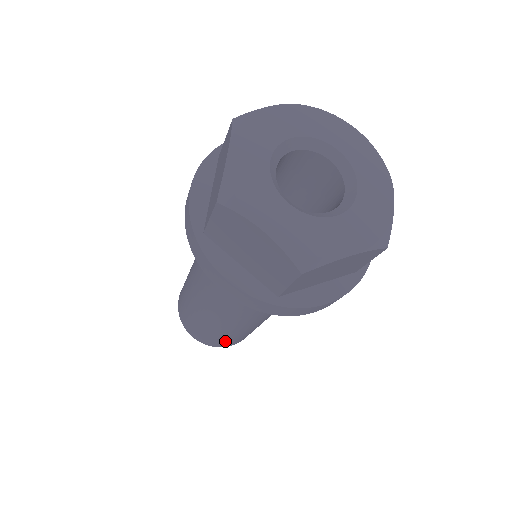
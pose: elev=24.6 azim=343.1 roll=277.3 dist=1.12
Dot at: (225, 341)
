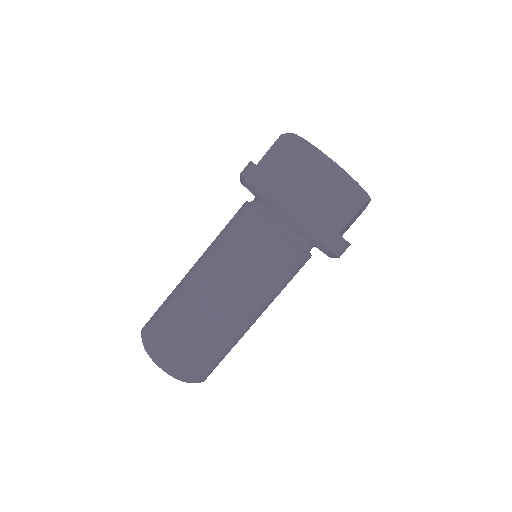
Dot at: (180, 347)
